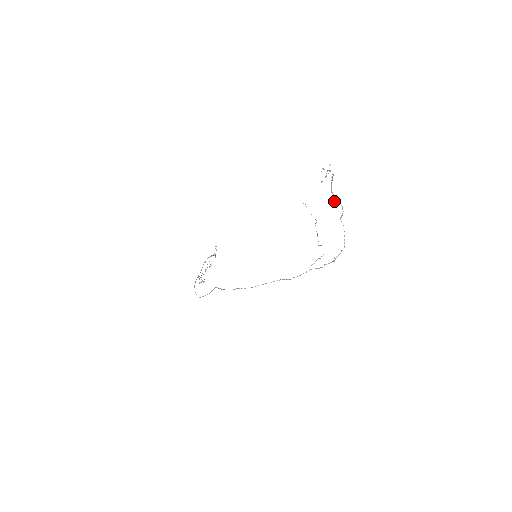
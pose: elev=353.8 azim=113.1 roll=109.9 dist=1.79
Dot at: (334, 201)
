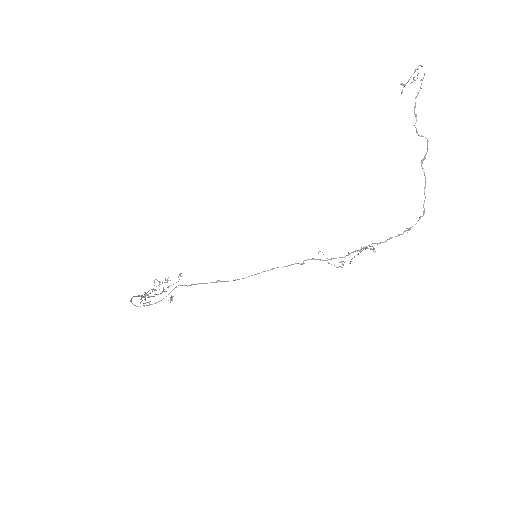
Dot at: (416, 129)
